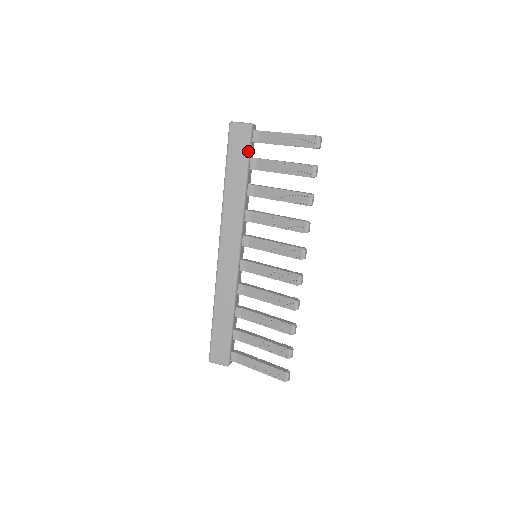
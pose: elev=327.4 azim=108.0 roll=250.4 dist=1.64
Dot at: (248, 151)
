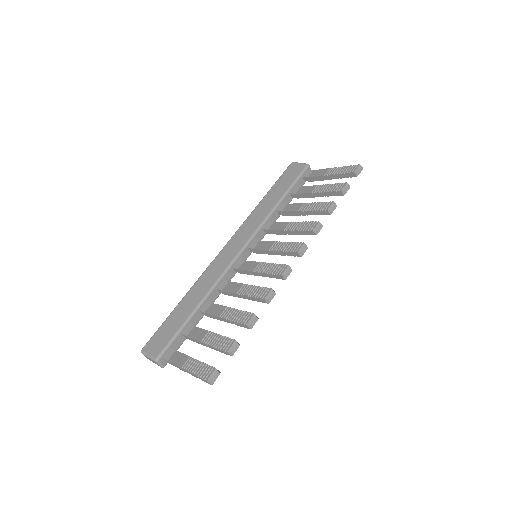
Dot at: (296, 179)
